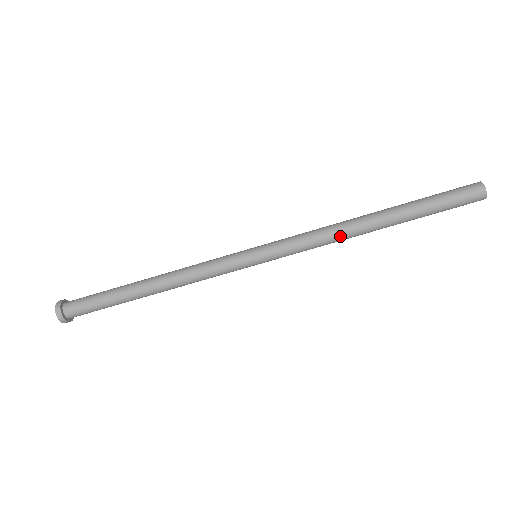
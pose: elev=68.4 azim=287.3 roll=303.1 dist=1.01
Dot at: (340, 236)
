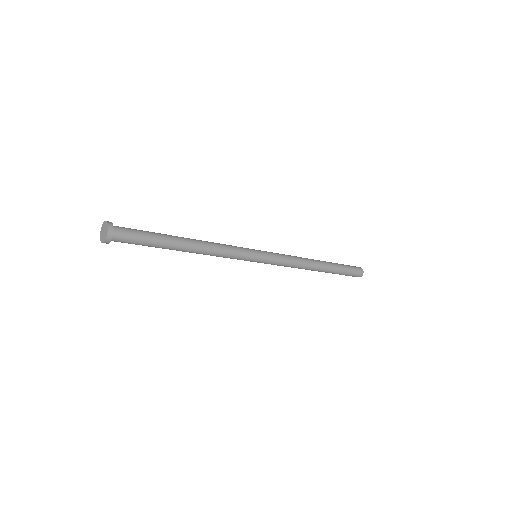
Dot at: (302, 268)
